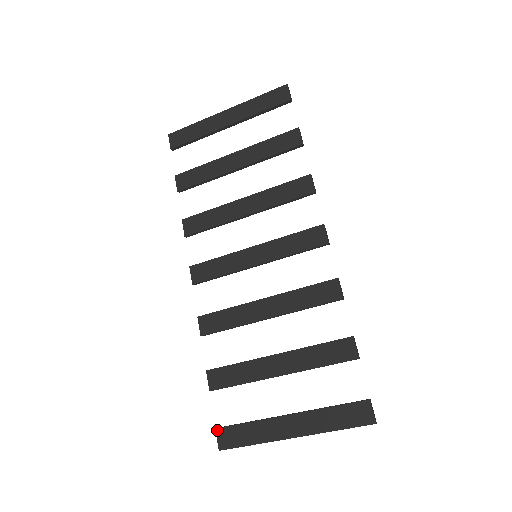
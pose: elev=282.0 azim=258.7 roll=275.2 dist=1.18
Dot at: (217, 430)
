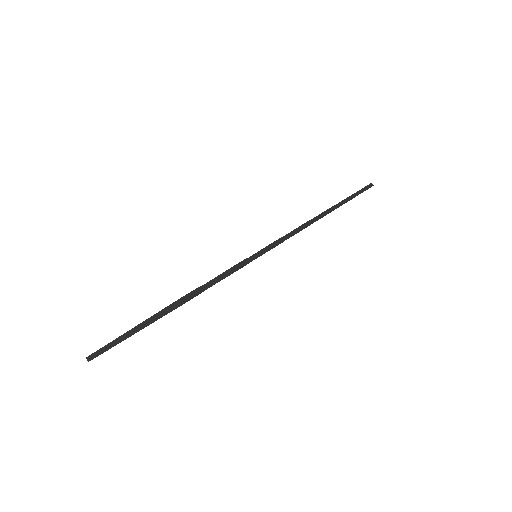
Dot at: occluded
